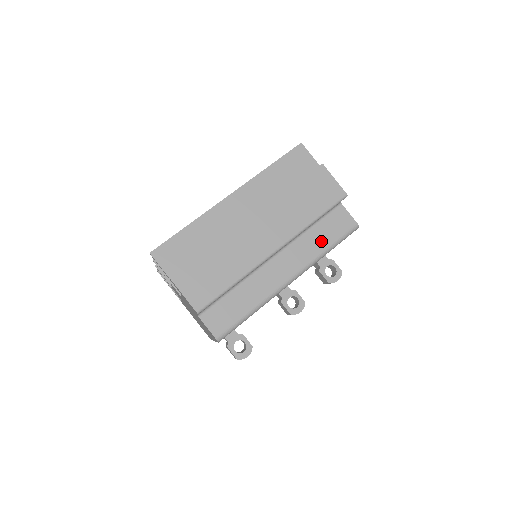
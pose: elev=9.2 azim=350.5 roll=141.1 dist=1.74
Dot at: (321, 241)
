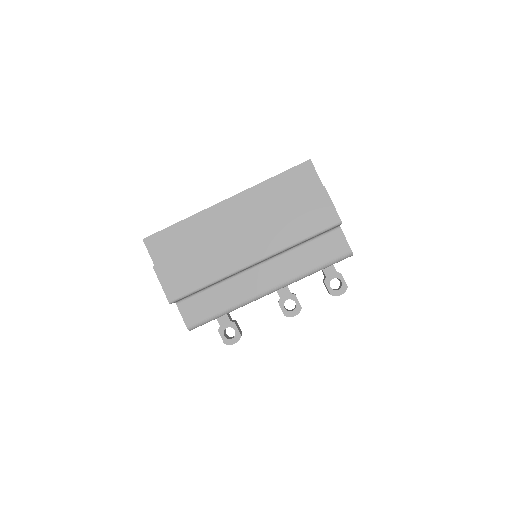
Dot at: (309, 260)
